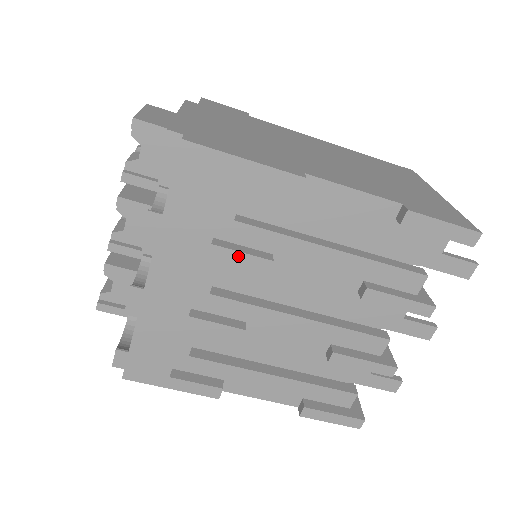
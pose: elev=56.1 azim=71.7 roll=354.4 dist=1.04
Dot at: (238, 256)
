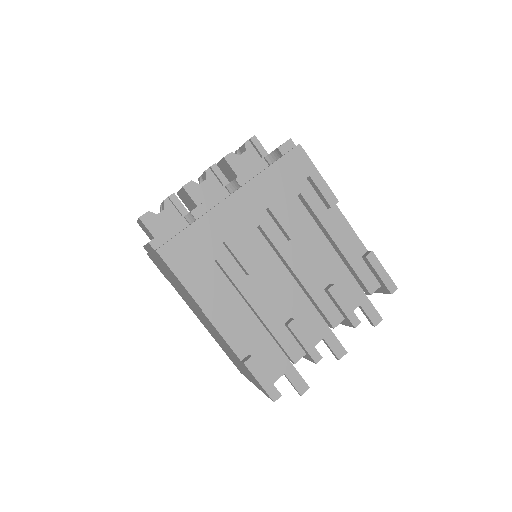
Dot at: (284, 218)
